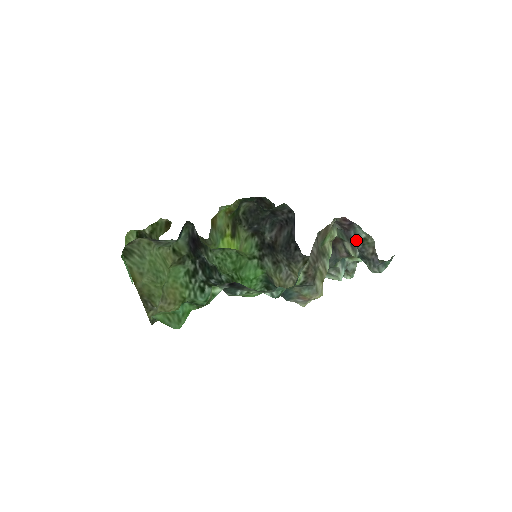
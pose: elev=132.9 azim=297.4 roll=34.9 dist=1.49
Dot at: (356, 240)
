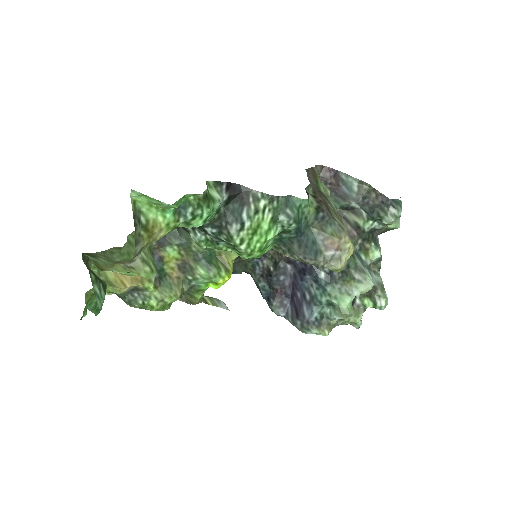
Dot at: (352, 194)
